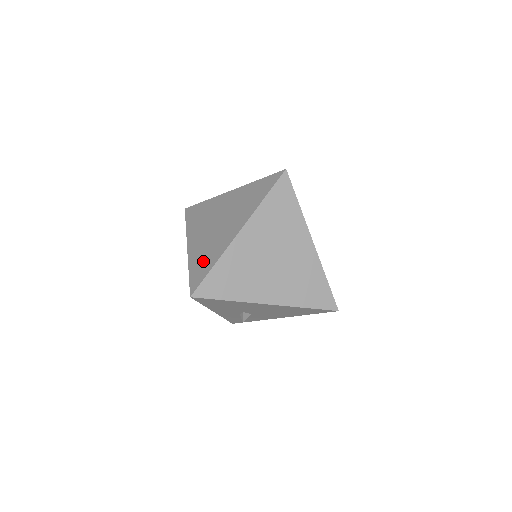
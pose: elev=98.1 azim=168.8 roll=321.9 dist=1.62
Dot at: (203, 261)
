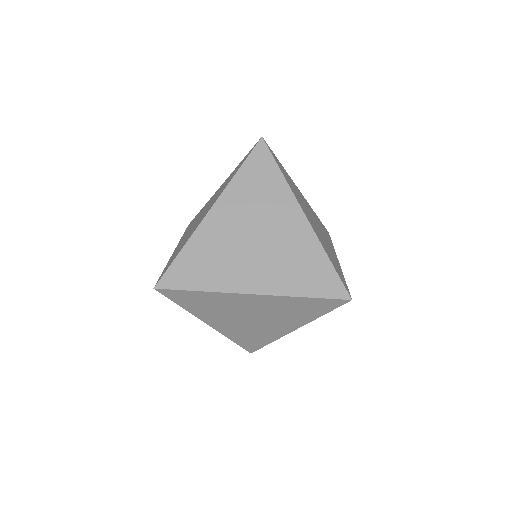
Dot at: (200, 265)
